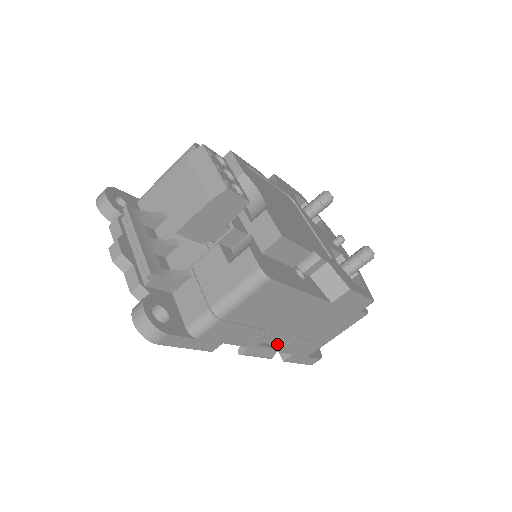
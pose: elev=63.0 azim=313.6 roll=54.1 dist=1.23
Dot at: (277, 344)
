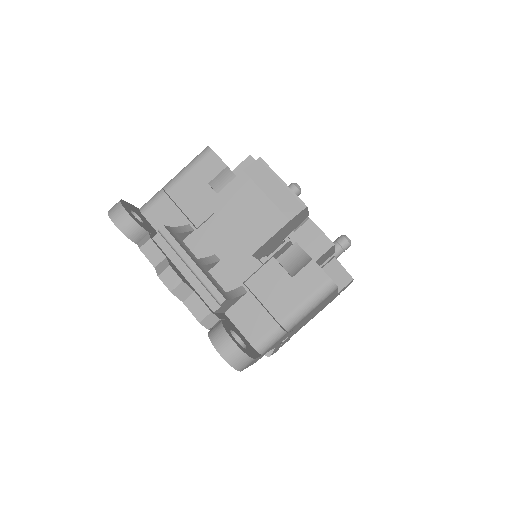
Dot at: occluded
